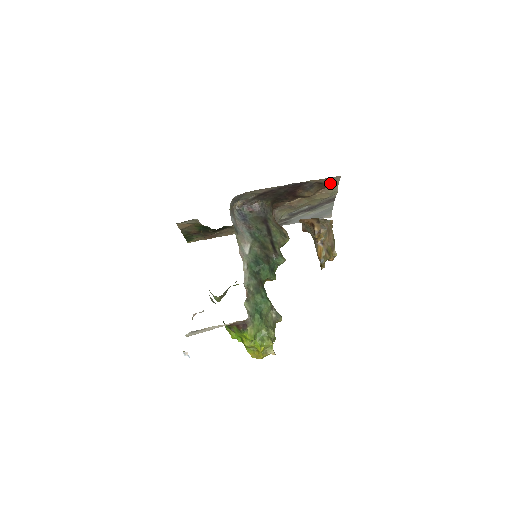
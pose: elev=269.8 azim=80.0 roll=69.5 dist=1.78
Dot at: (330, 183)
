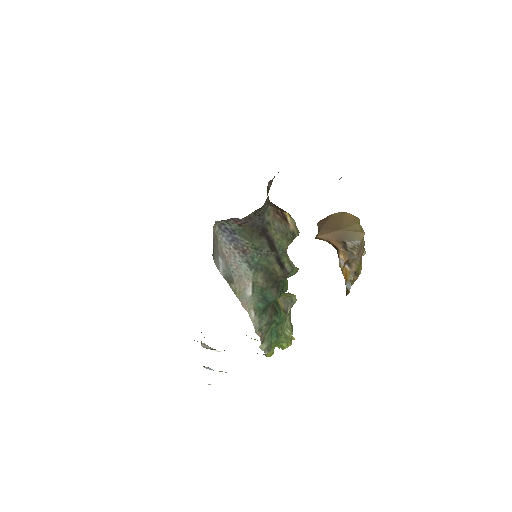
Dot at: occluded
